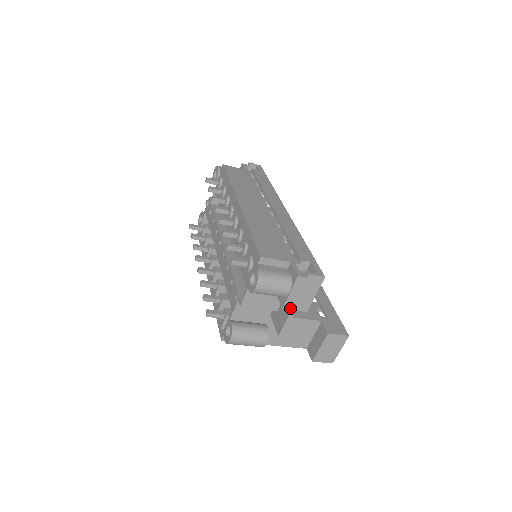
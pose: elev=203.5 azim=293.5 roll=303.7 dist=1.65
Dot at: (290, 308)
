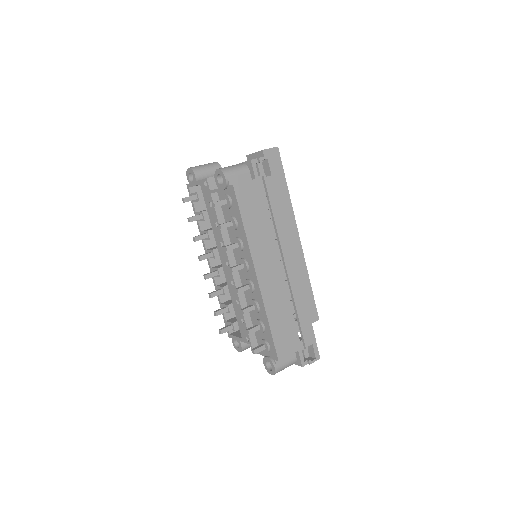
Dot at: occluded
